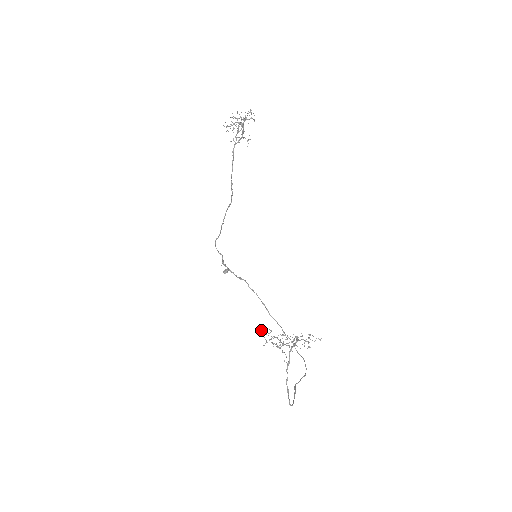
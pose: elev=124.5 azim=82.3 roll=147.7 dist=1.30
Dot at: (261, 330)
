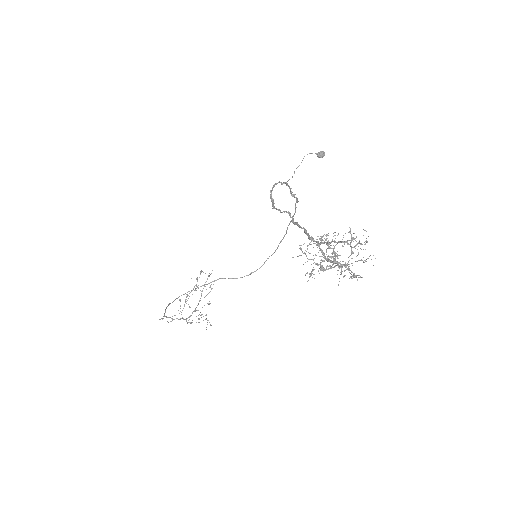
Dot at: (203, 272)
